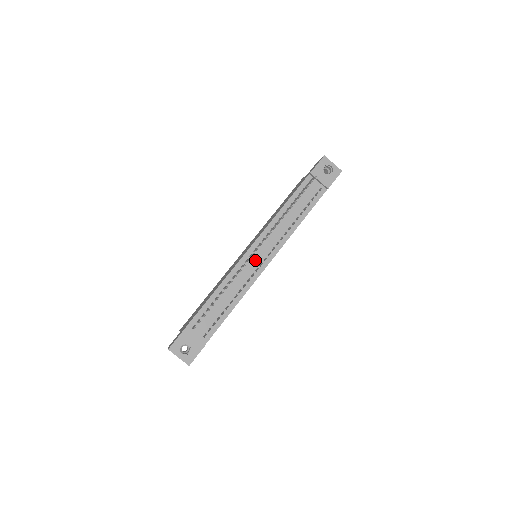
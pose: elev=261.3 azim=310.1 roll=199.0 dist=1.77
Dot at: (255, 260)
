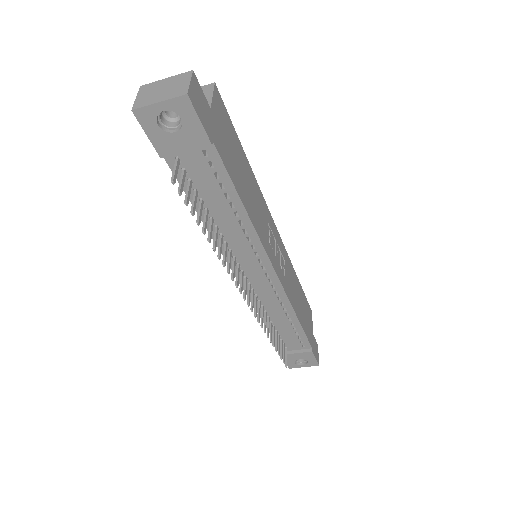
Dot at: (259, 283)
